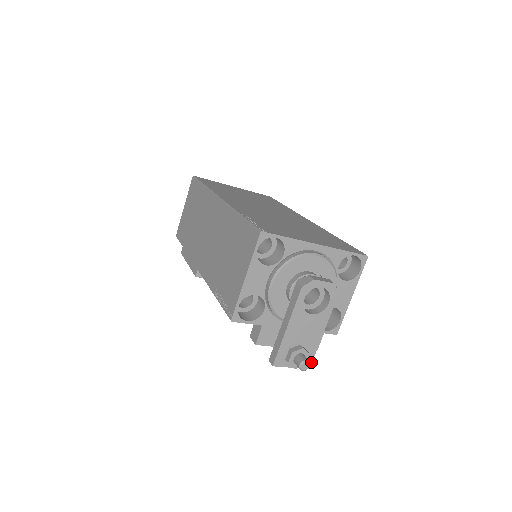
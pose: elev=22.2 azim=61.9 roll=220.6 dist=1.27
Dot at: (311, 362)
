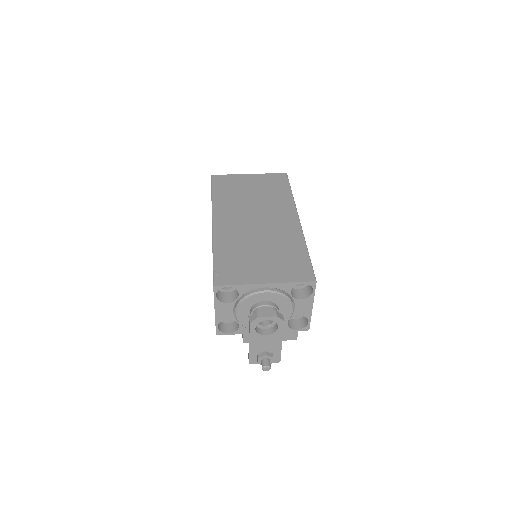
Dot at: (280, 359)
